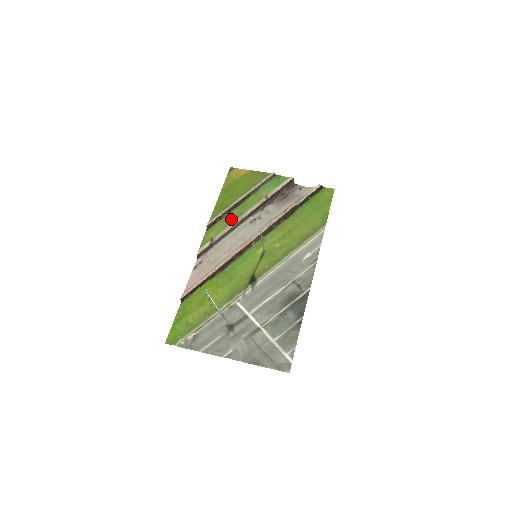
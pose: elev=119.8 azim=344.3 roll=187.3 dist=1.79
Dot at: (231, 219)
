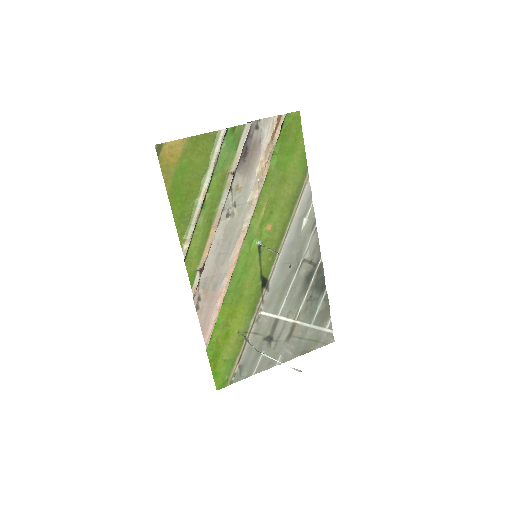
Dot at: (206, 229)
